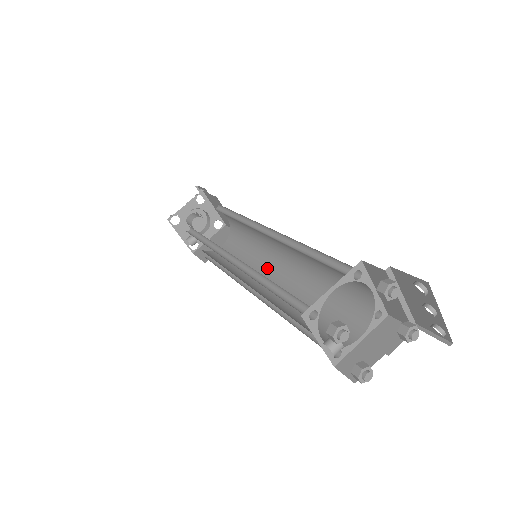
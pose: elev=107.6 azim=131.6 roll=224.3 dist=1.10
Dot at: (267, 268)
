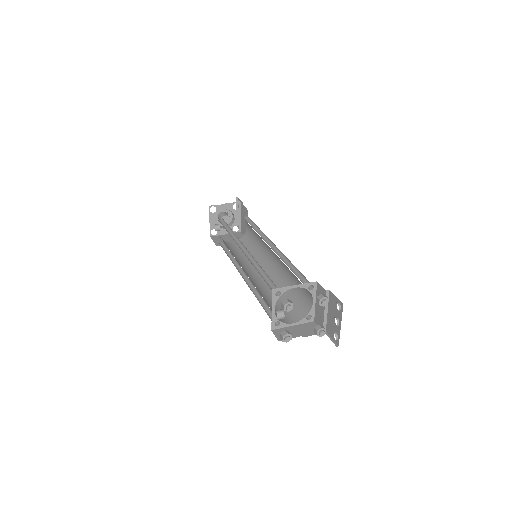
Dot at: occluded
